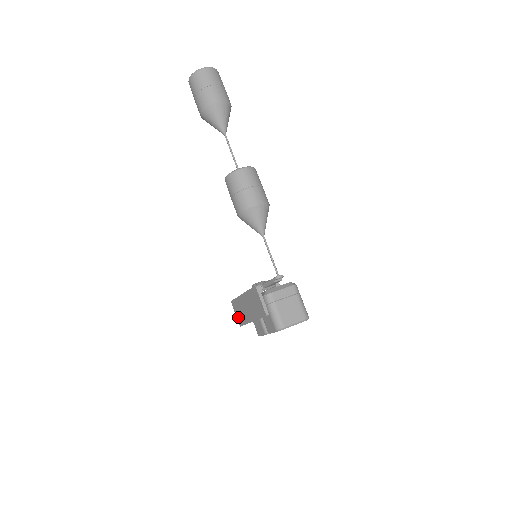
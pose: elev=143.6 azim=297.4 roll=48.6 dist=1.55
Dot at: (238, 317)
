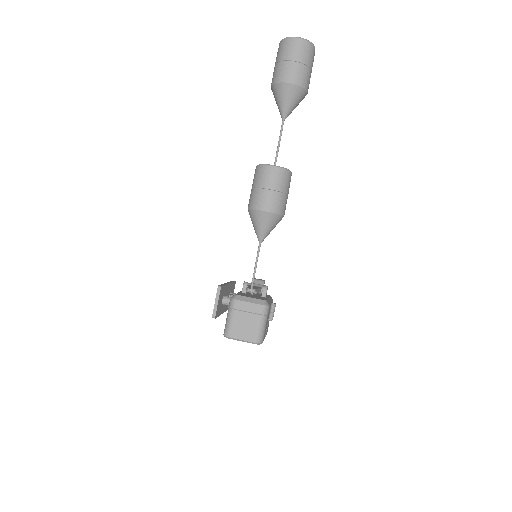
Dot at: occluded
